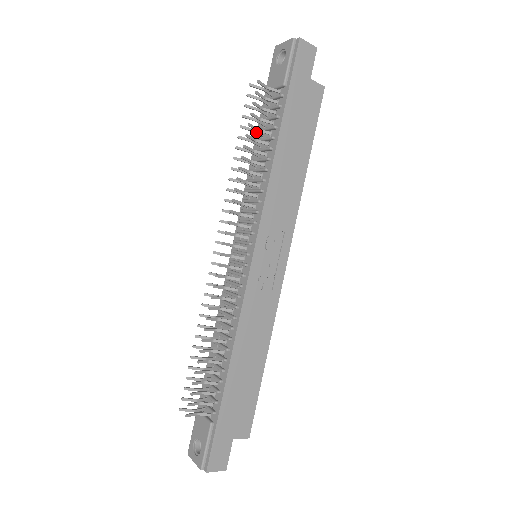
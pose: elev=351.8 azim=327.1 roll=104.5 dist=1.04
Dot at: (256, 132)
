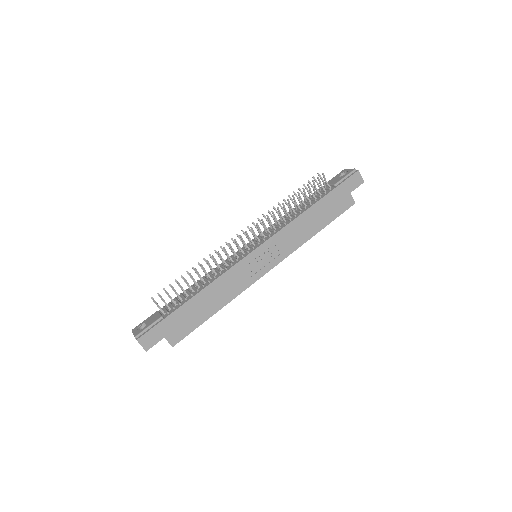
Dot at: (304, 197)
